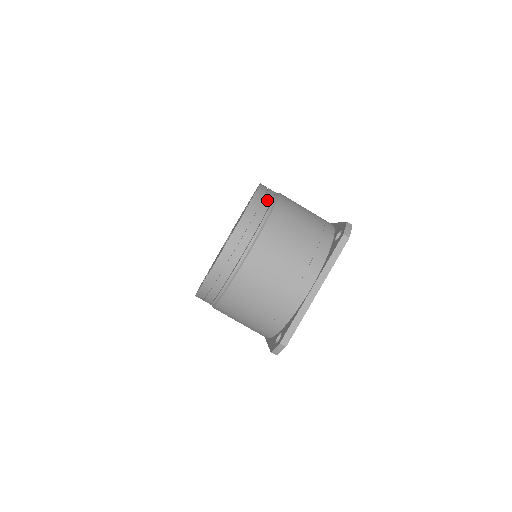
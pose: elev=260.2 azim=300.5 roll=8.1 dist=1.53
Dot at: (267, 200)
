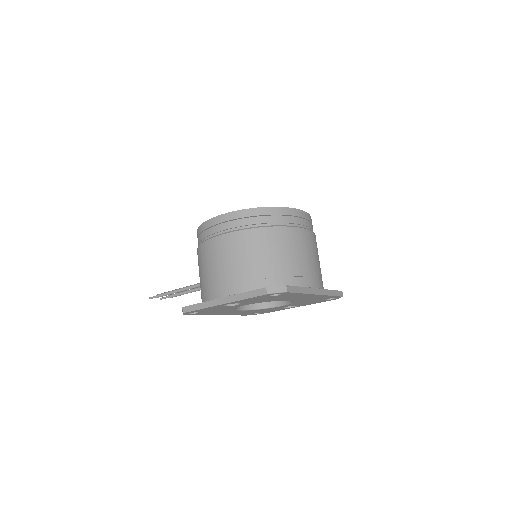
Dot at: occluded
